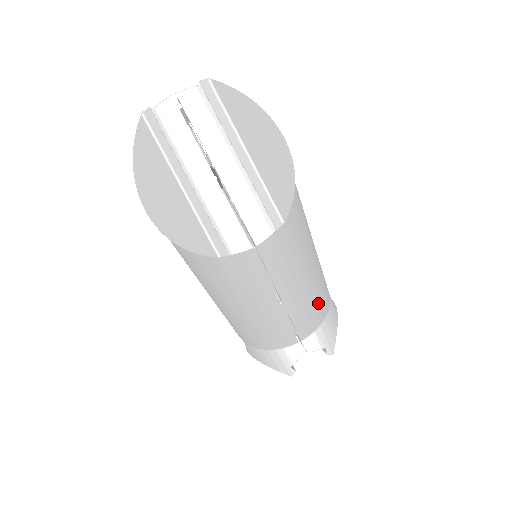
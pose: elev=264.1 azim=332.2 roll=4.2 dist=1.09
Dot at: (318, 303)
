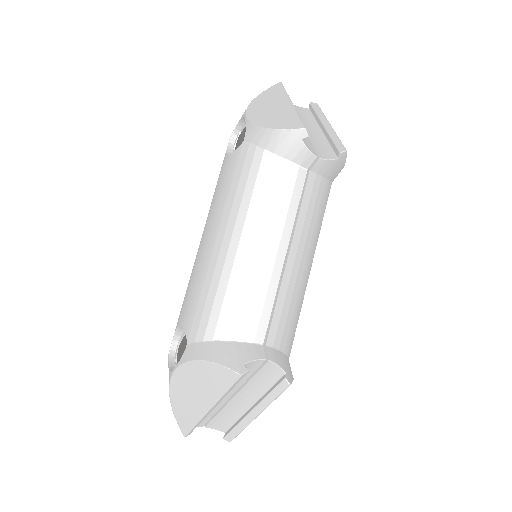
Dot at: (295, 319)
